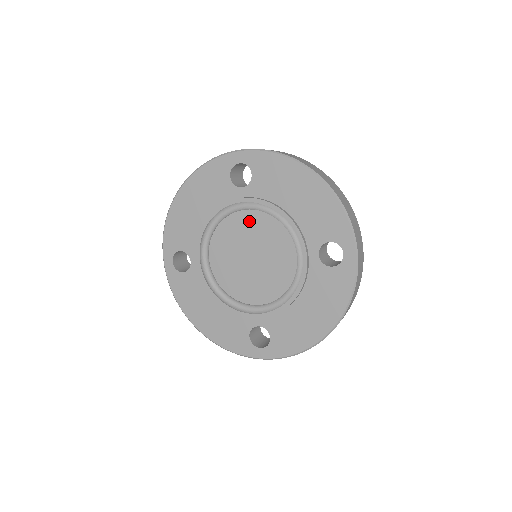
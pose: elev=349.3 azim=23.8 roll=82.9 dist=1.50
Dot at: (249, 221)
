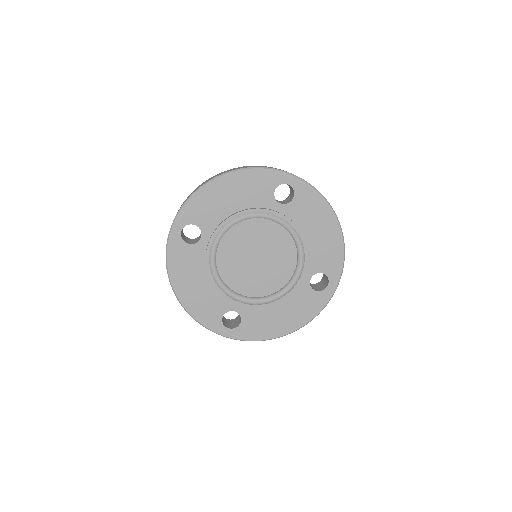
Dot at: (271, 231)
